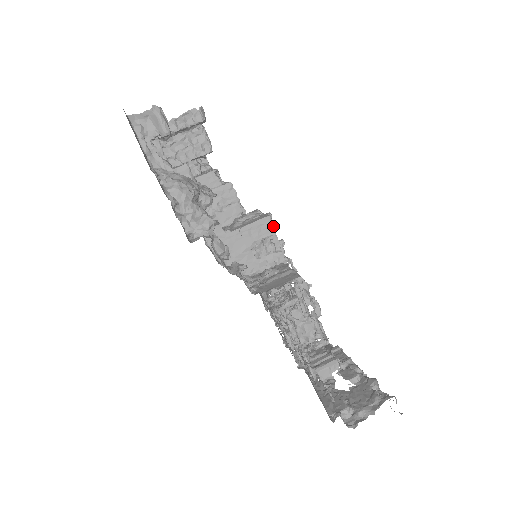
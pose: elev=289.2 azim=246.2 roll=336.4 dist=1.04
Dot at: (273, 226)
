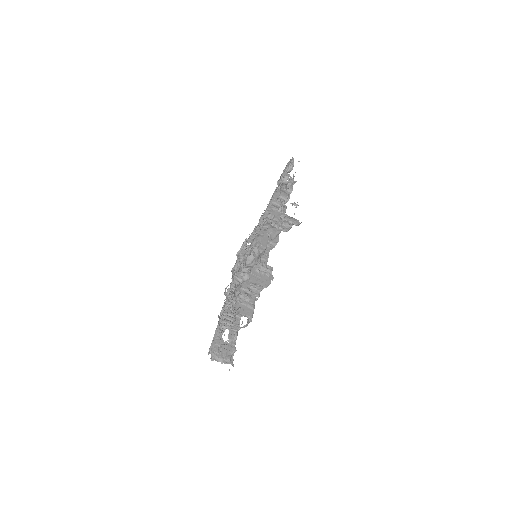
Dot at: occluded
